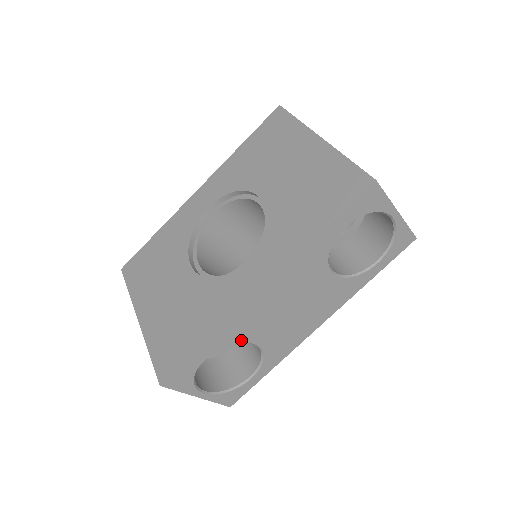
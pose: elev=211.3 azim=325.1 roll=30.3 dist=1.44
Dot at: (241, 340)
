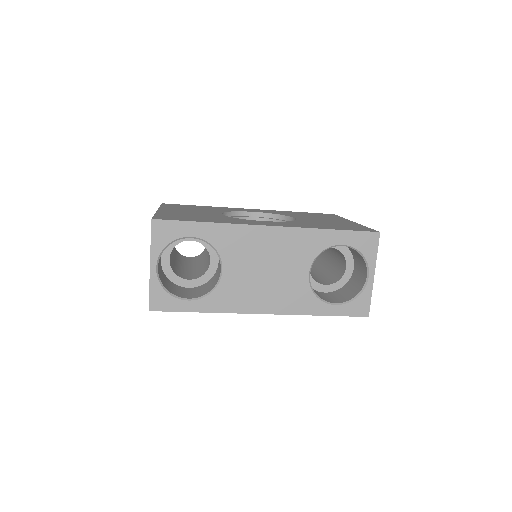
Dot at: (221, 252)
